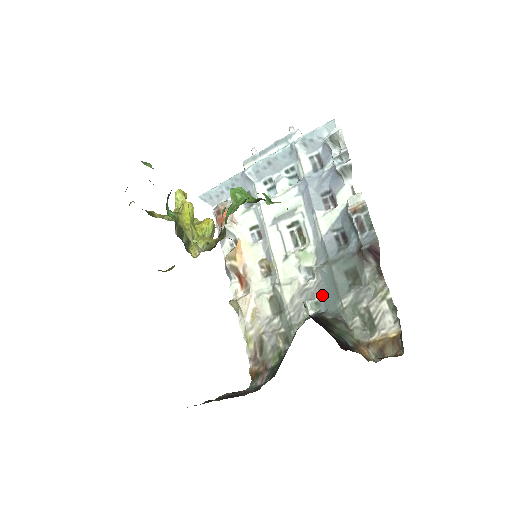
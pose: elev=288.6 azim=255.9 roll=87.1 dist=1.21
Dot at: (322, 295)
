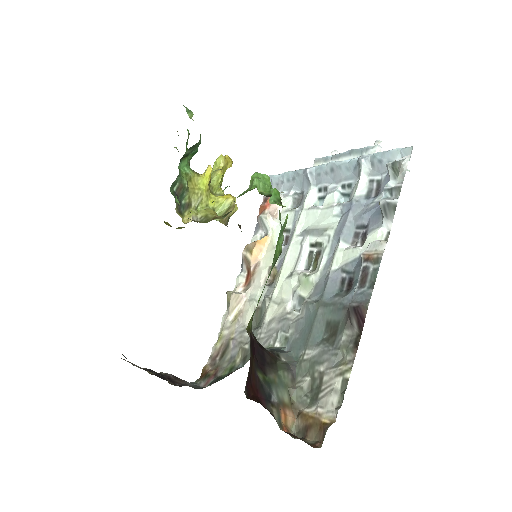
Dot at: (295, 333)
